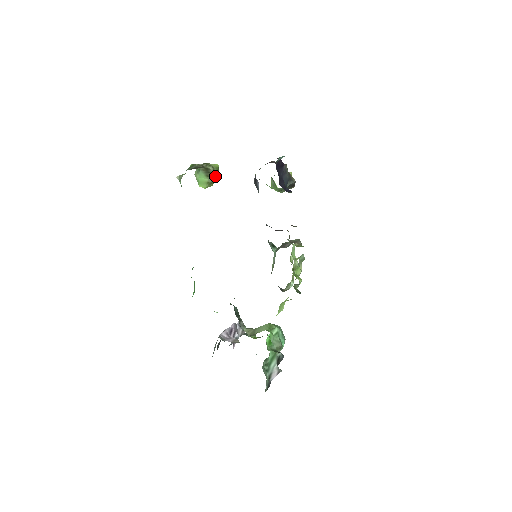
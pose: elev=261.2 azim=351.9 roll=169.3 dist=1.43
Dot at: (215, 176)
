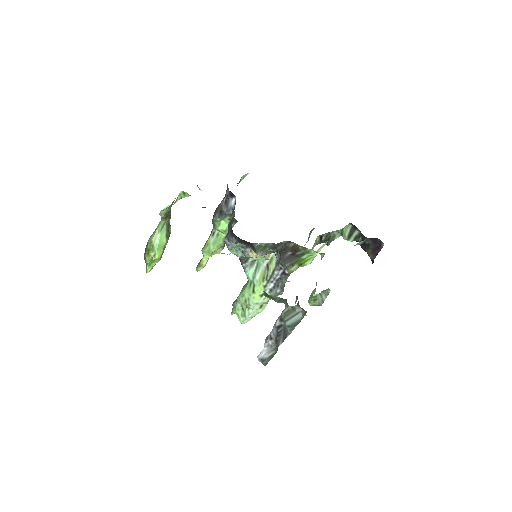
Dot at: (166, 243)
